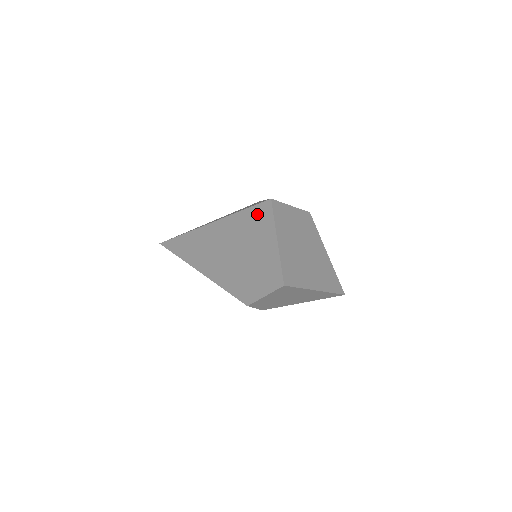
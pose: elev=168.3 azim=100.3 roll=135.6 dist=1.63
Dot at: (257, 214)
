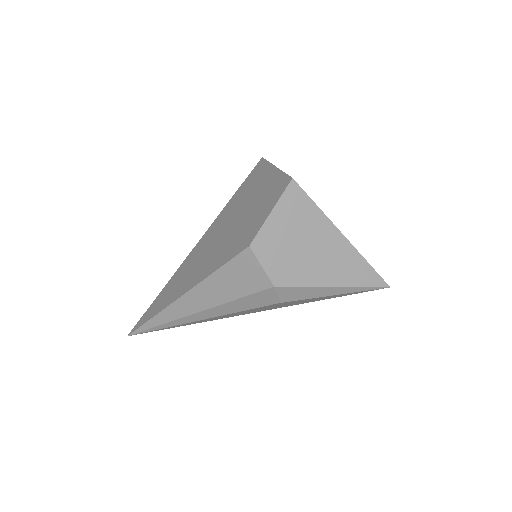
Dot at: (249, 179)
